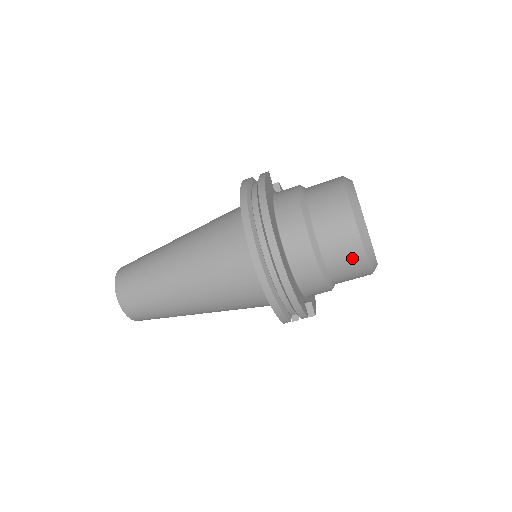
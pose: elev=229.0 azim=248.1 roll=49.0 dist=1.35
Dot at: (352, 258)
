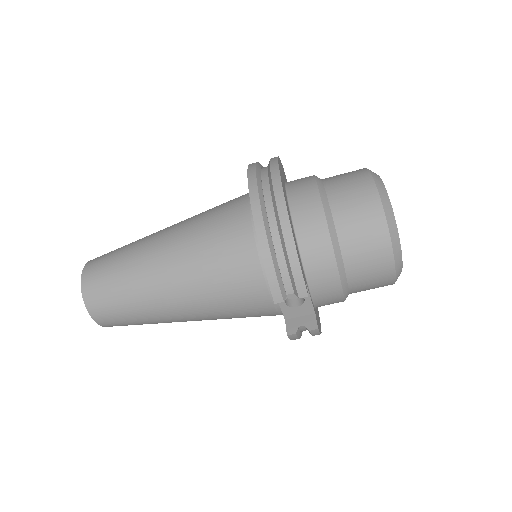
Dot at: (369, 224)
